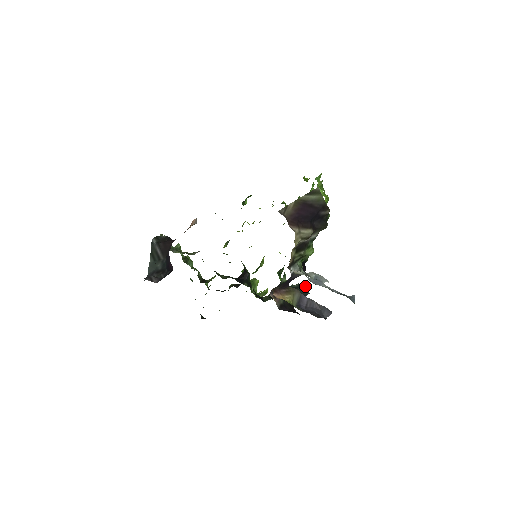
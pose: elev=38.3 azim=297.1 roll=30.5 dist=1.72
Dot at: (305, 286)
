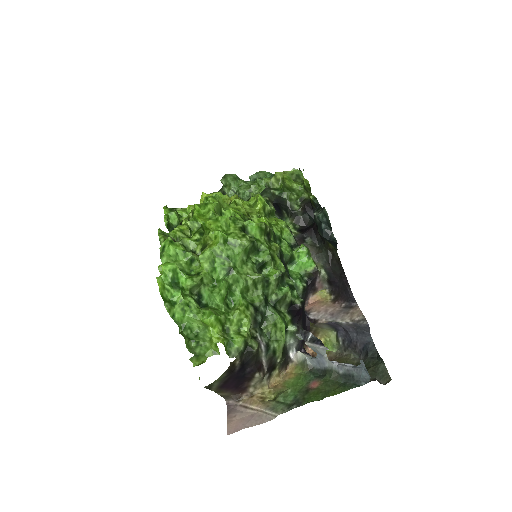
Dot at: (325, 217)
